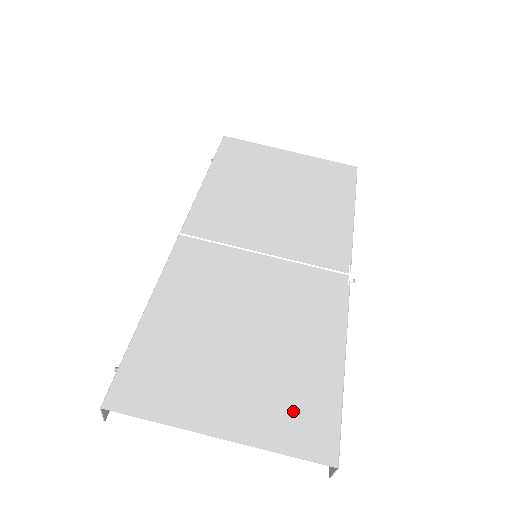
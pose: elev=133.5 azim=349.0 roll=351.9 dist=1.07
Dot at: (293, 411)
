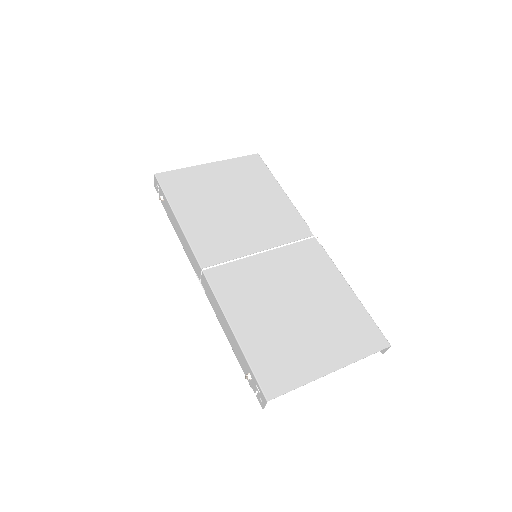
Dot at: (352, 333)
